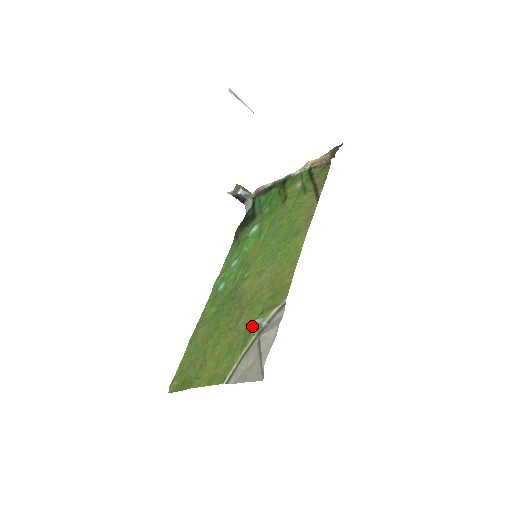
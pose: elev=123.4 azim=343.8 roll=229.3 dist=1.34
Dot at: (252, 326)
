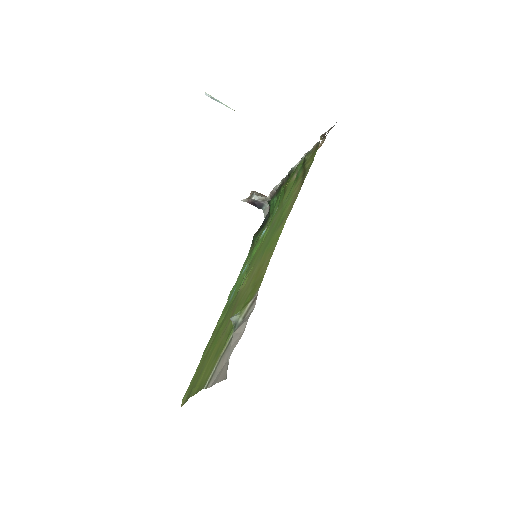
Dot at: occluded
